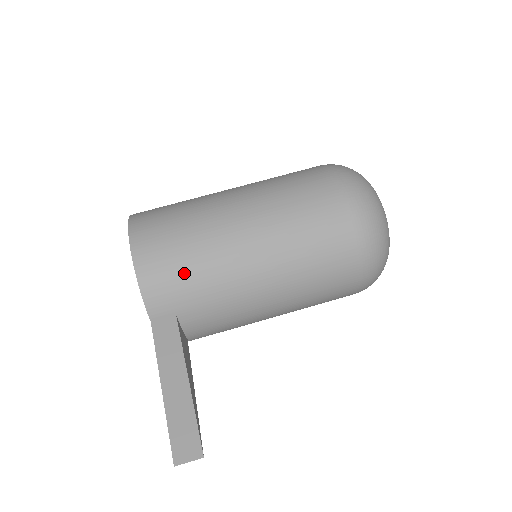
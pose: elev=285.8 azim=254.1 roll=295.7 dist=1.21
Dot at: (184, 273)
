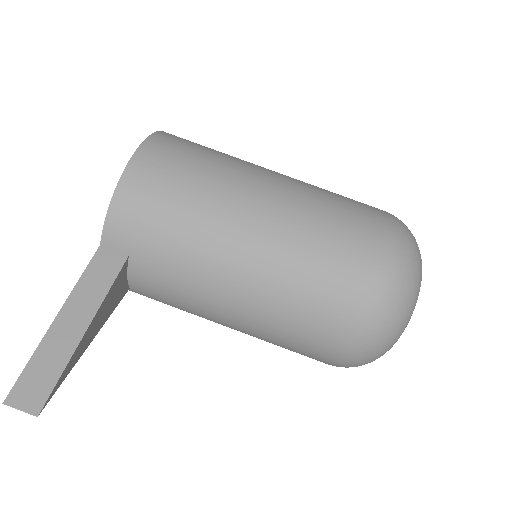
Dot at: (163, 219)
